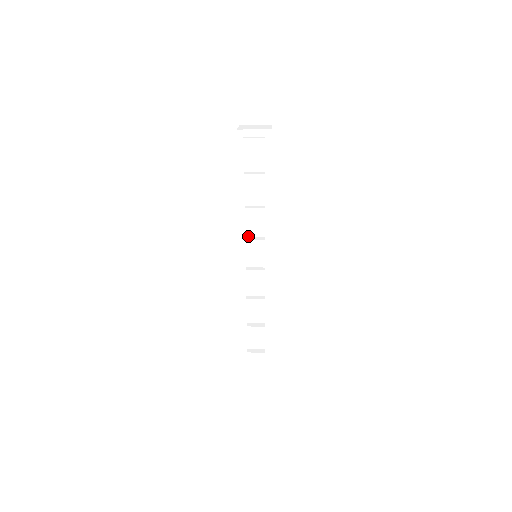
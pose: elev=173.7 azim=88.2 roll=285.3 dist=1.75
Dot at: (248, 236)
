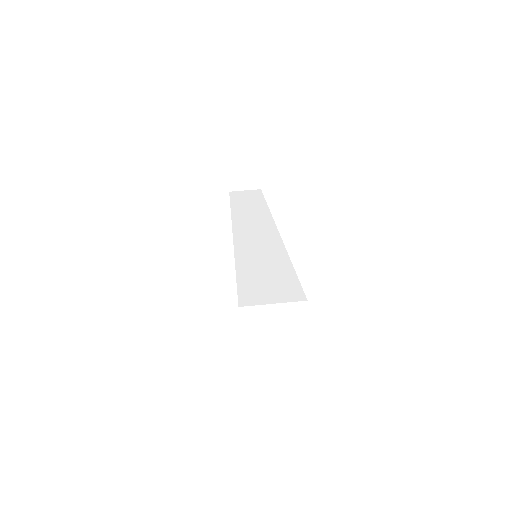
Dot at: occluded
